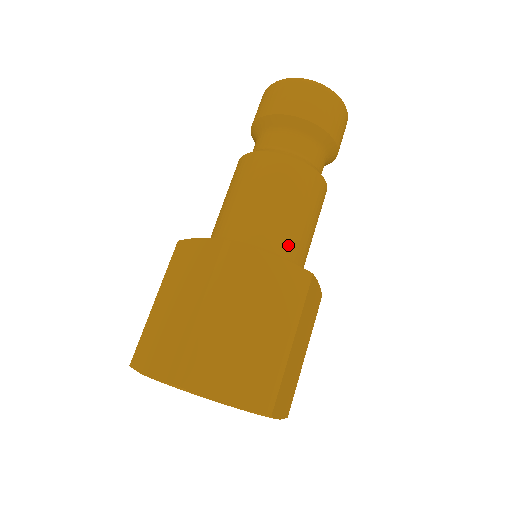
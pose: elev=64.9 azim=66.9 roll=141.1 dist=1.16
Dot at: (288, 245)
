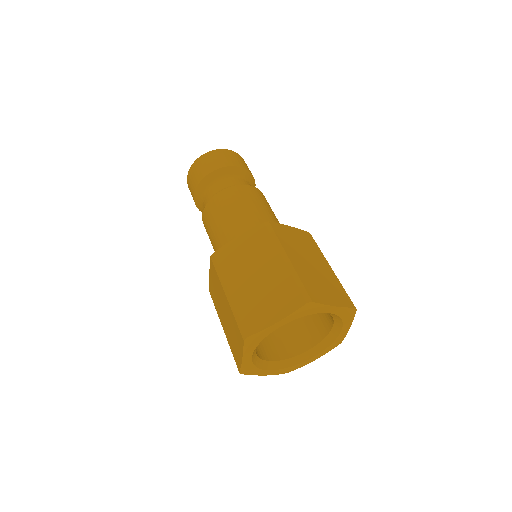
Dot at: (251, 228)
